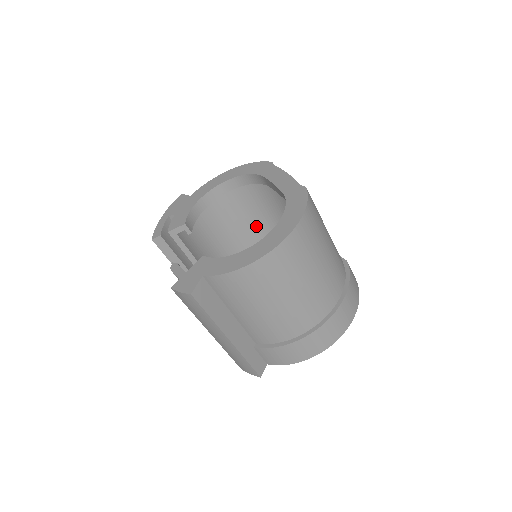
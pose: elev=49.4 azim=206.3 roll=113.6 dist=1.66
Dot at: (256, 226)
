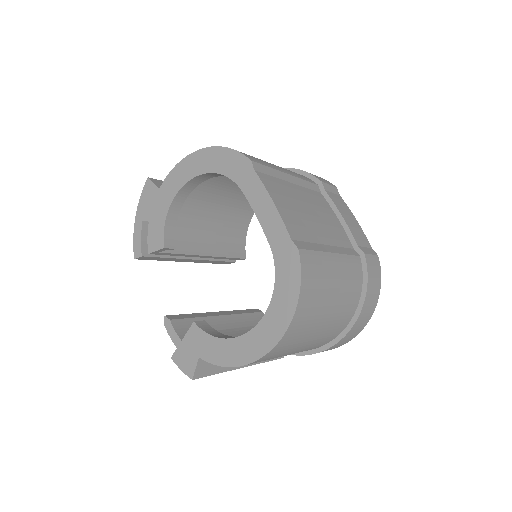
Dot at: occluded
